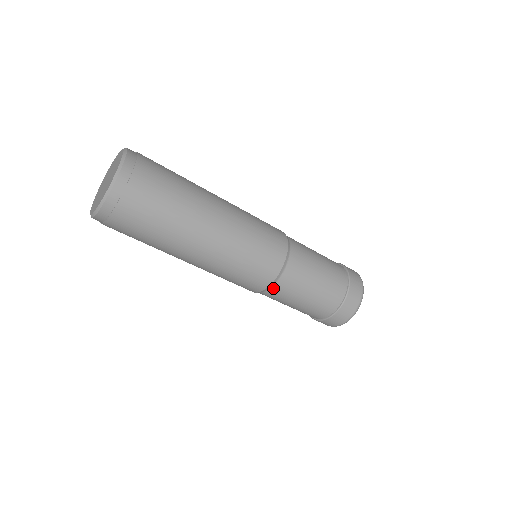
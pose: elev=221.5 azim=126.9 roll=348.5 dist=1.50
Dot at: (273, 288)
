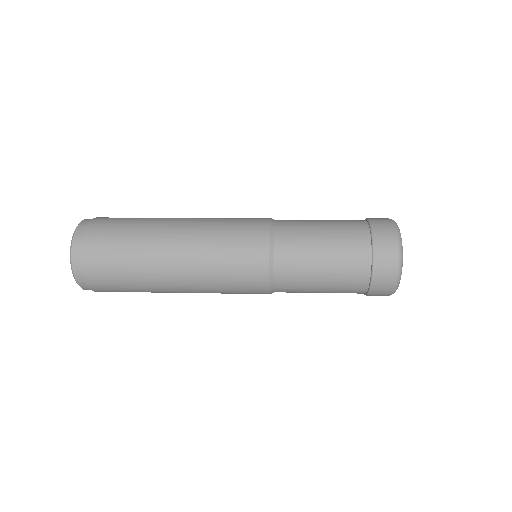
Dot at: occluded
